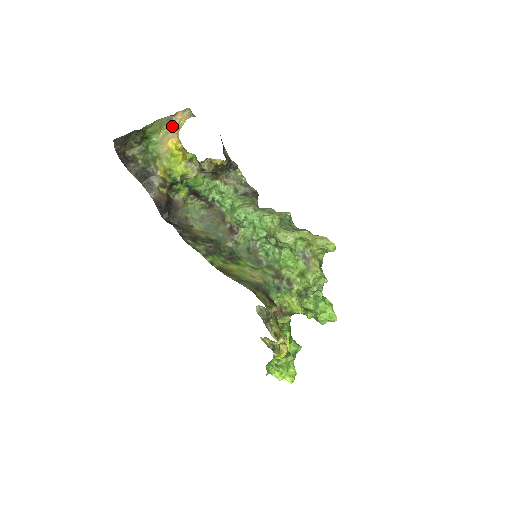
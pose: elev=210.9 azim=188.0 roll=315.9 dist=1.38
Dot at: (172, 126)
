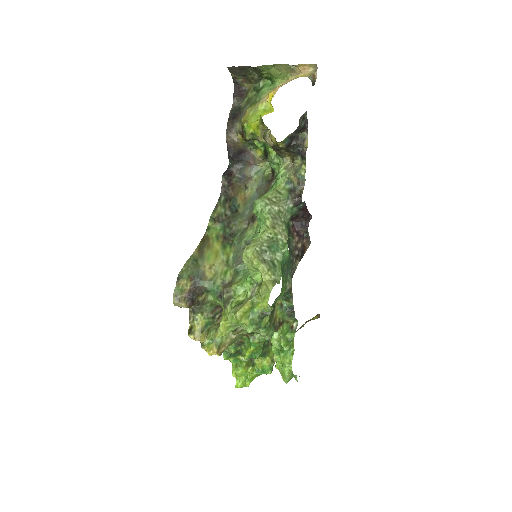
Dot at: occluded
